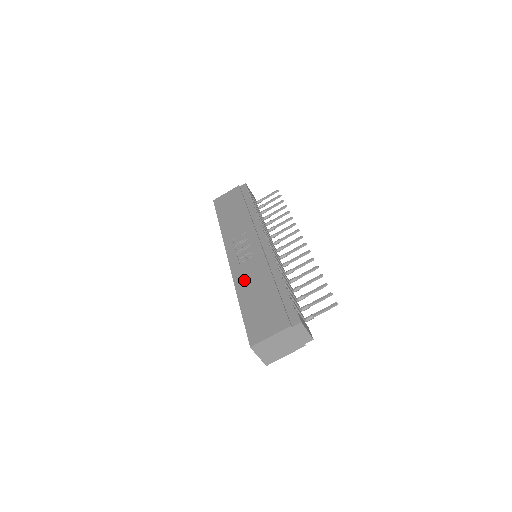
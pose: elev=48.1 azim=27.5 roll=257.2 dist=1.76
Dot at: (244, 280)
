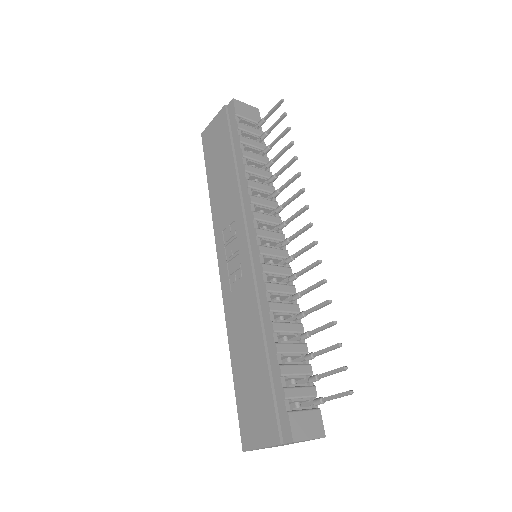
Dot at: (234, 323)
